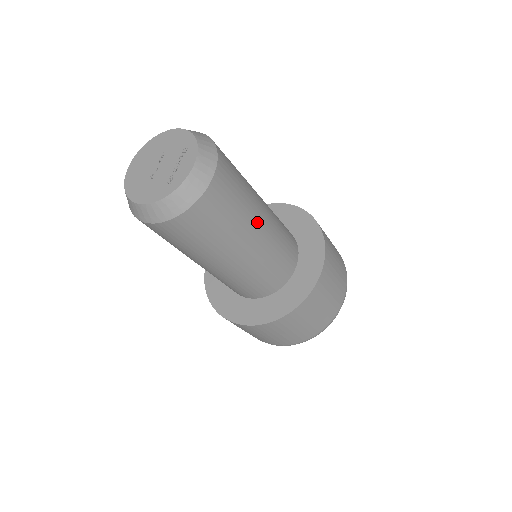
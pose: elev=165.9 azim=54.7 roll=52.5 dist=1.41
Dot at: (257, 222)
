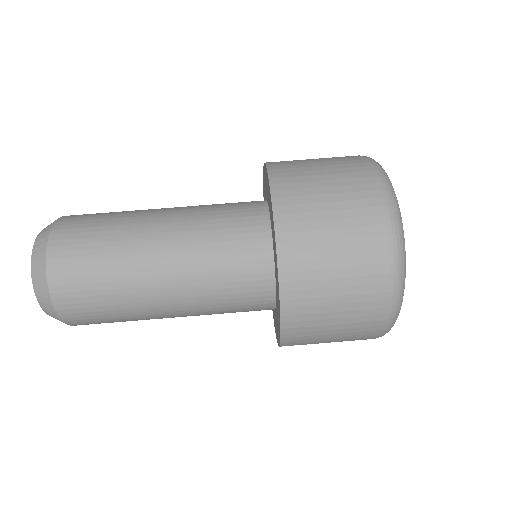
Dot at: (148, 268)
